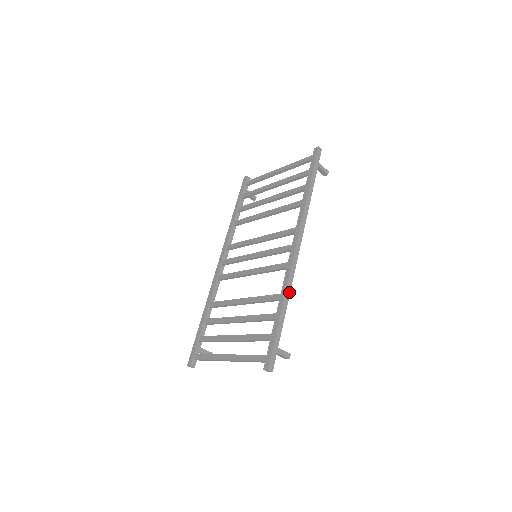
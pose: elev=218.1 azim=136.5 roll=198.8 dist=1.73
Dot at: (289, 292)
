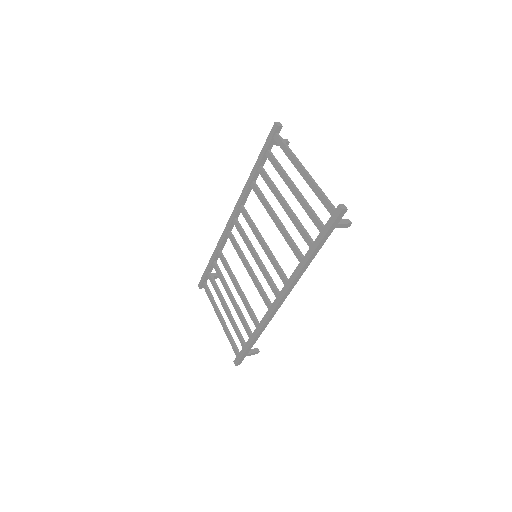
Dot at: (264, 328)
